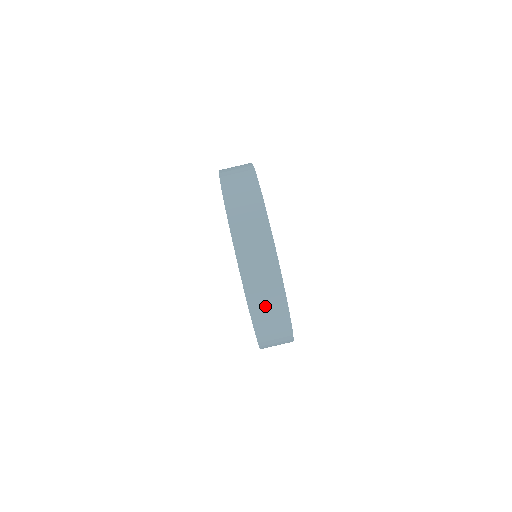
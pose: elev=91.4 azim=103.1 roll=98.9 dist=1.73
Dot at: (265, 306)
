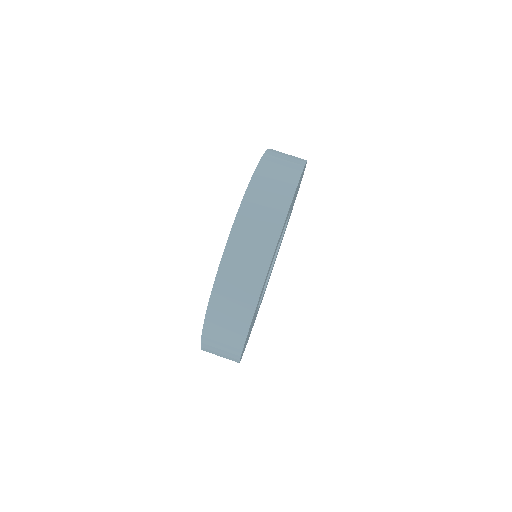
Dot at: (257, 217)
